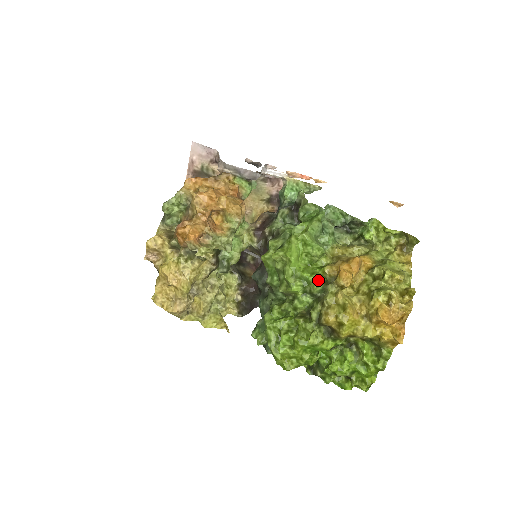
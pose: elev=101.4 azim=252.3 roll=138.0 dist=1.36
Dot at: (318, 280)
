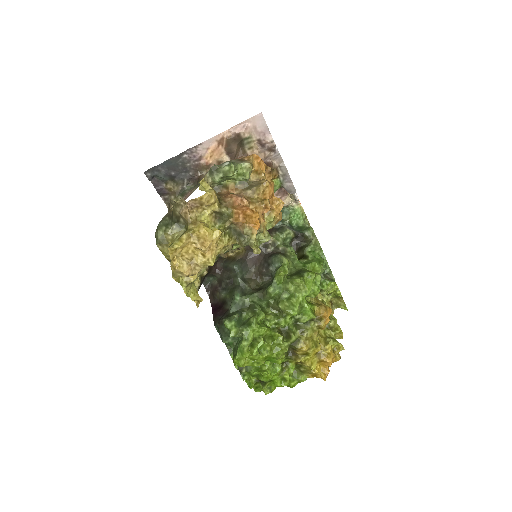
Dot at: (313, 316)
